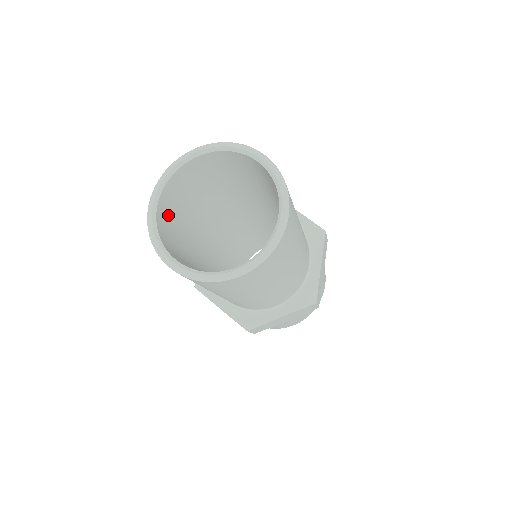
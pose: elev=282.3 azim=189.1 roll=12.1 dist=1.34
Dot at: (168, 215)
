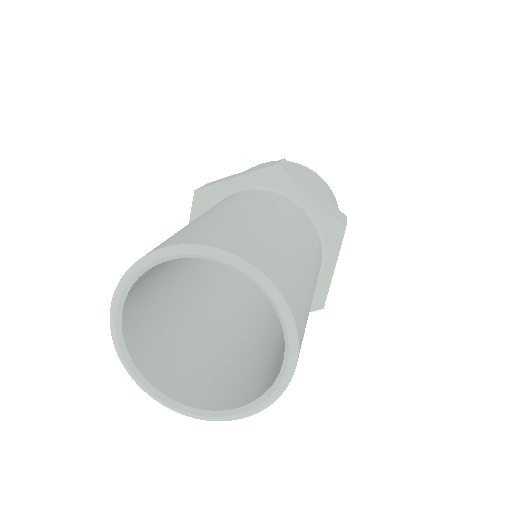
Dot at: (168, 368)
